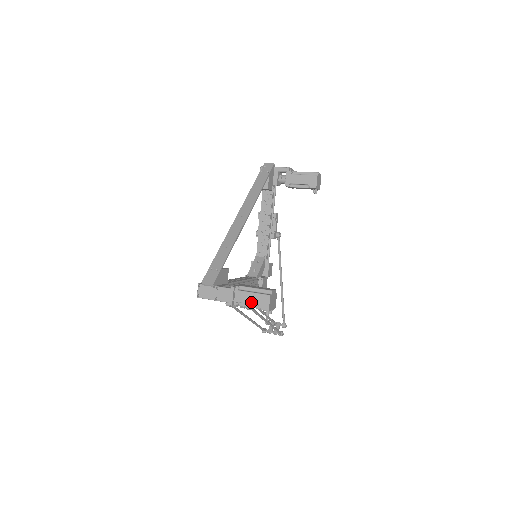
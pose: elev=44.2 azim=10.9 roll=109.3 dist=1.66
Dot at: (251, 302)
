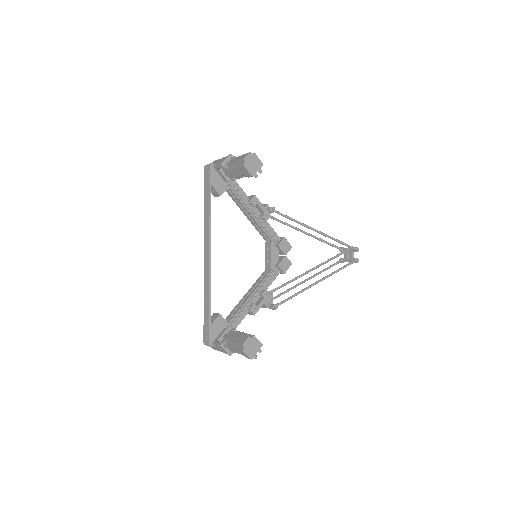
Dot at: (238, 353)
